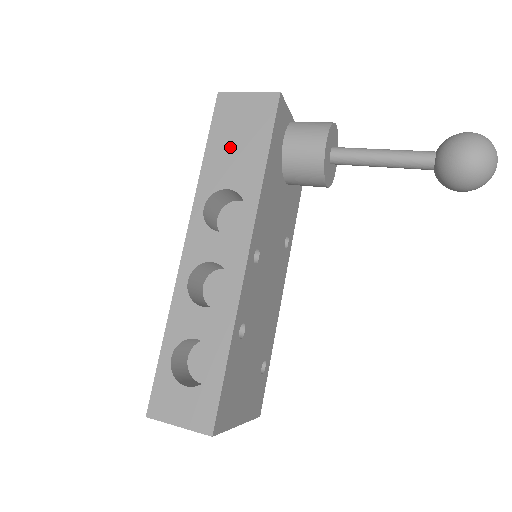
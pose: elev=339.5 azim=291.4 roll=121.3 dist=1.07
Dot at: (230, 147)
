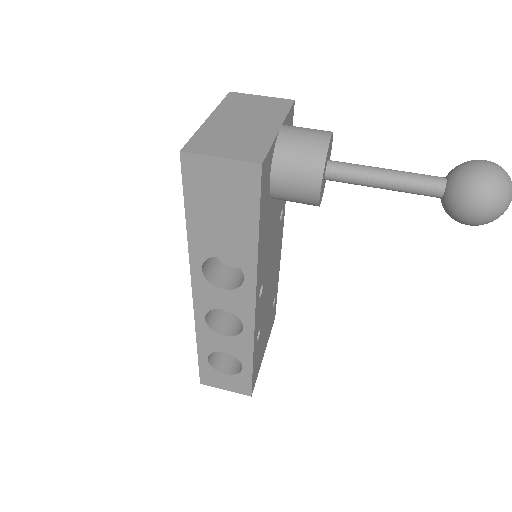
Dot at: (214, 218)
